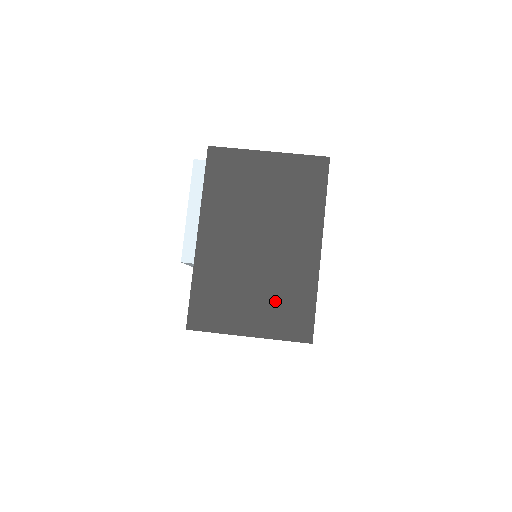
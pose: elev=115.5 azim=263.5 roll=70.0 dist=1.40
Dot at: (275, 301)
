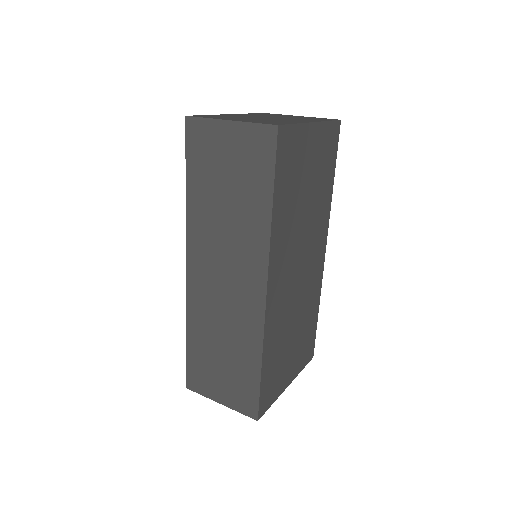
Dot at: occluded
